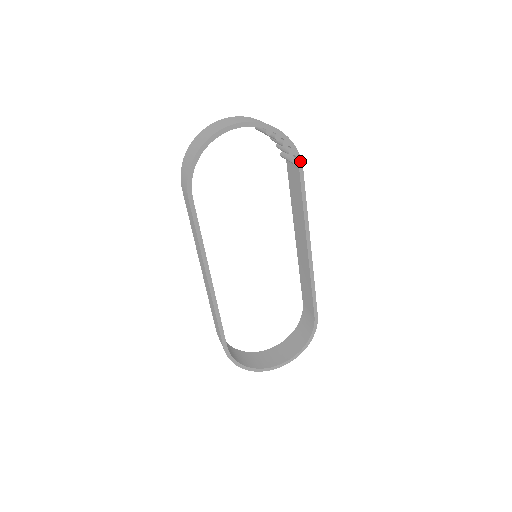
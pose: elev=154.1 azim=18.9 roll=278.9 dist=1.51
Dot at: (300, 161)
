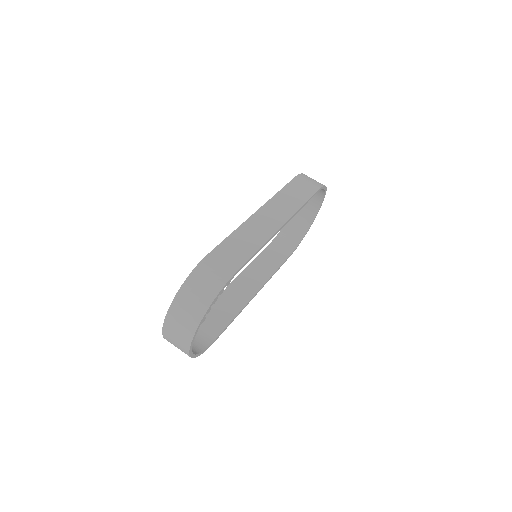
Dot at: (230, 280)
